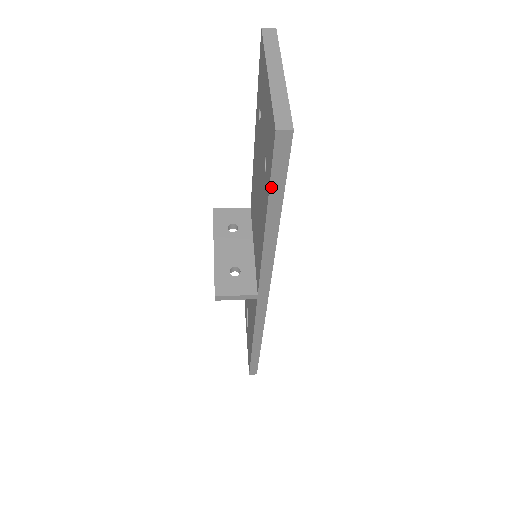
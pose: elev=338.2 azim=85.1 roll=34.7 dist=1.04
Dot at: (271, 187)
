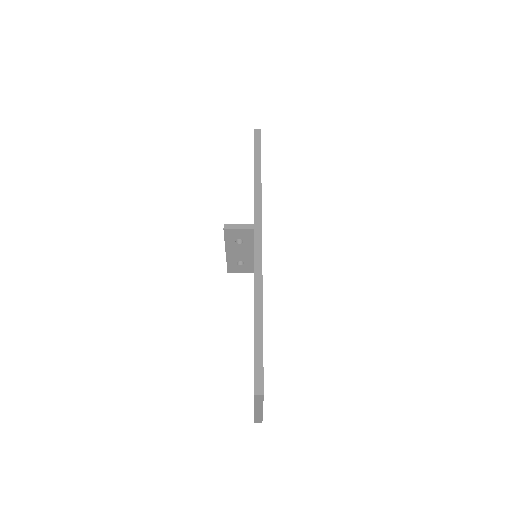
Dot at: (255, 149)
